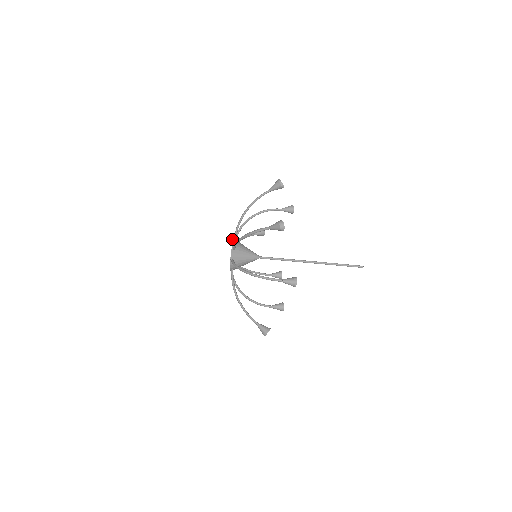
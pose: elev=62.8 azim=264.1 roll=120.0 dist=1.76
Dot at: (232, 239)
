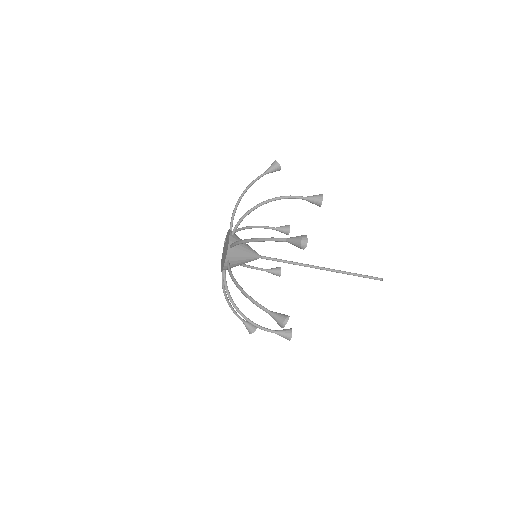
Dot at: (227, 247)
